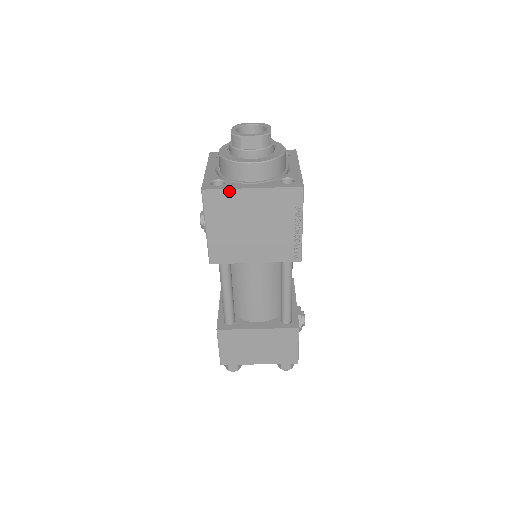
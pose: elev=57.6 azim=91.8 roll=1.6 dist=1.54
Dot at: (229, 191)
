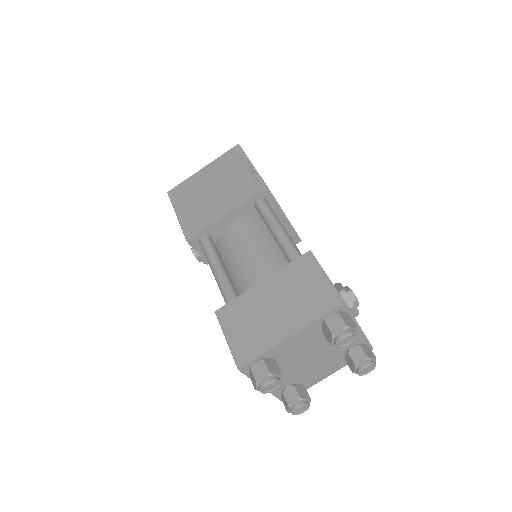
Dot at: (187, 181)
